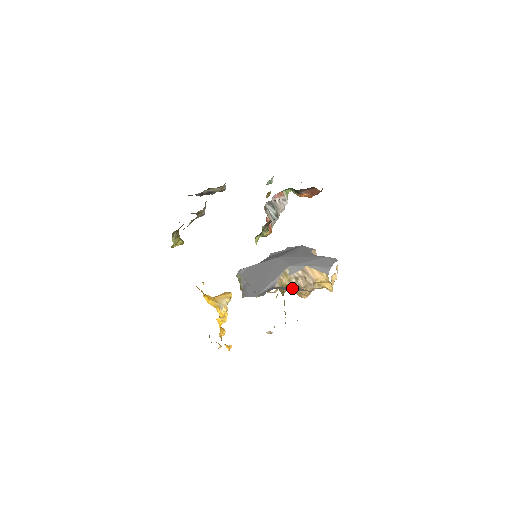
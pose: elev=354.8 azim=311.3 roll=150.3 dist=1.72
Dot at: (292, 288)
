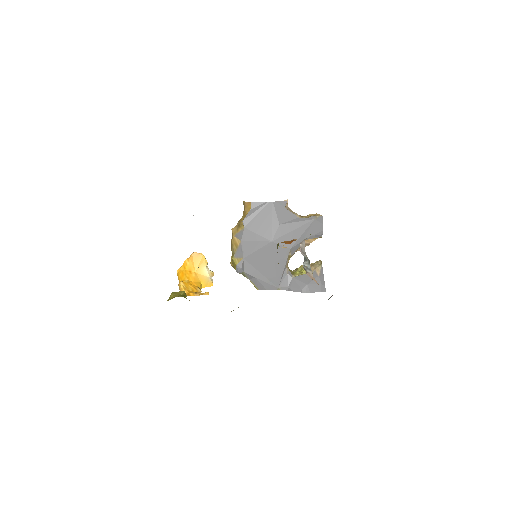
Dot at: (318, 283)
